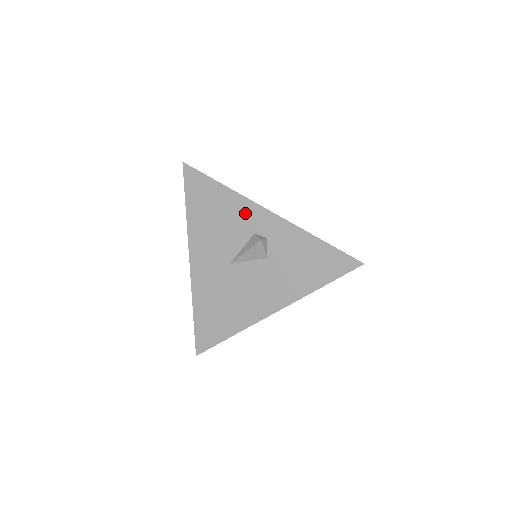
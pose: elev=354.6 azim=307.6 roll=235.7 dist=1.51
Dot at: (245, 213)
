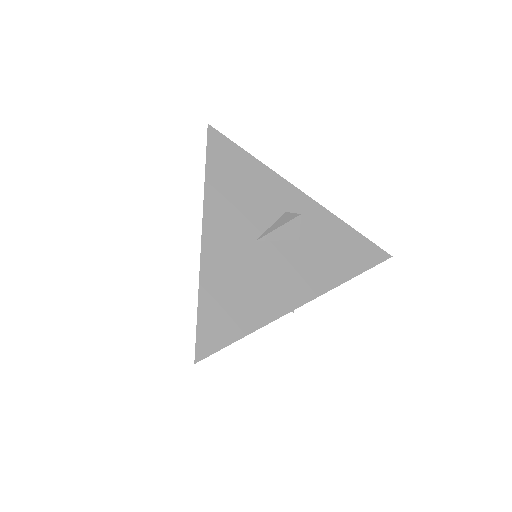
Dot at: (276, 189)
